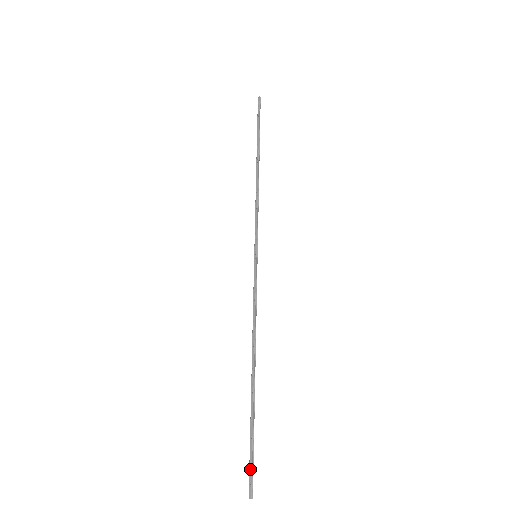
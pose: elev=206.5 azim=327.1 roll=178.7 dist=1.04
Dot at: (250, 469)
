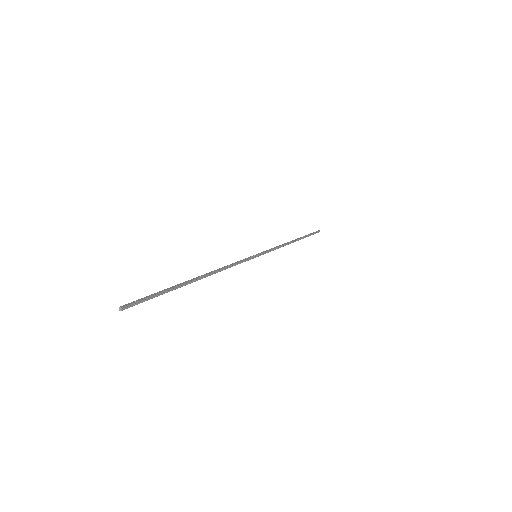
Dot at: (140, 299)
